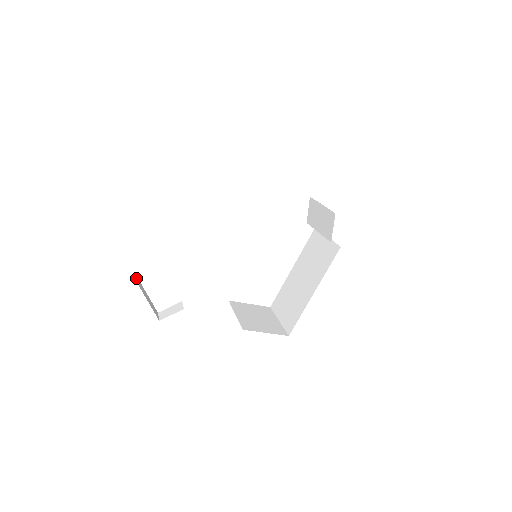
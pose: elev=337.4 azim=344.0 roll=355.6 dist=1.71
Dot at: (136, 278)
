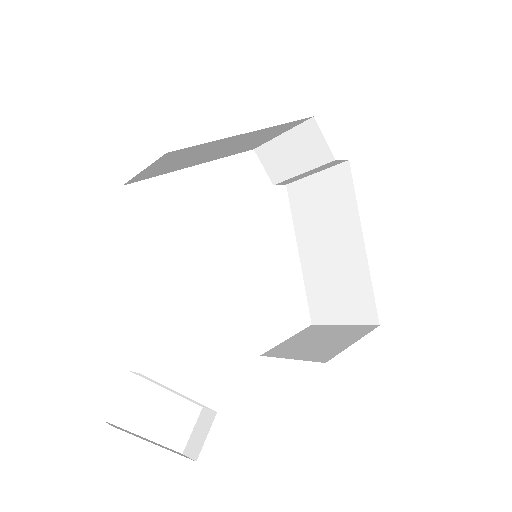
Dot at: (111, 425)
